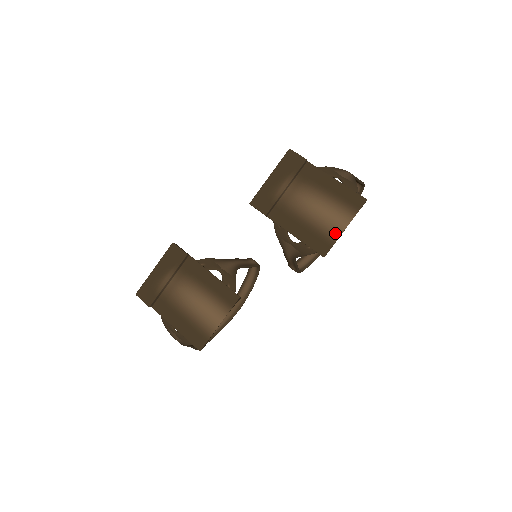
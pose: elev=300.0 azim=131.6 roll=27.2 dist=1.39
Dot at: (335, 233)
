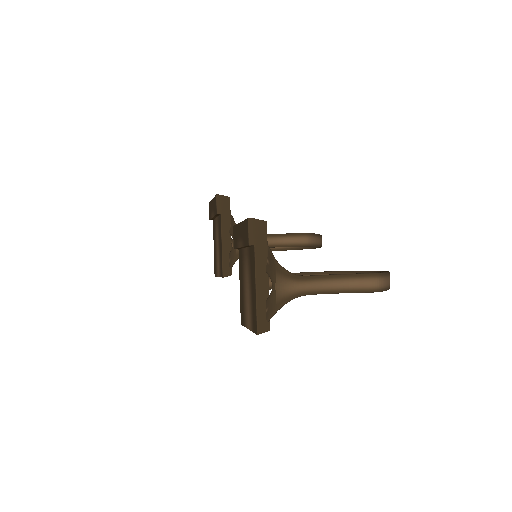
Dot at: (246, 322)
